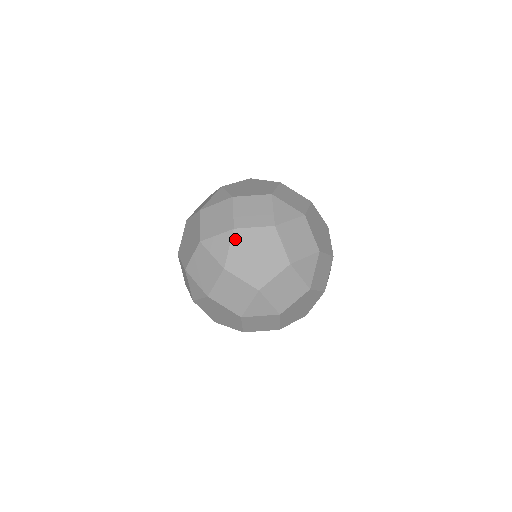
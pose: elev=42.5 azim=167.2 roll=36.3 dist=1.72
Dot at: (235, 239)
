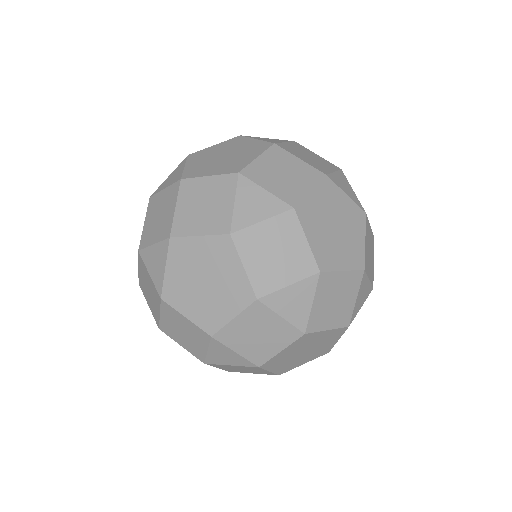
Dot at: (172, 254)
